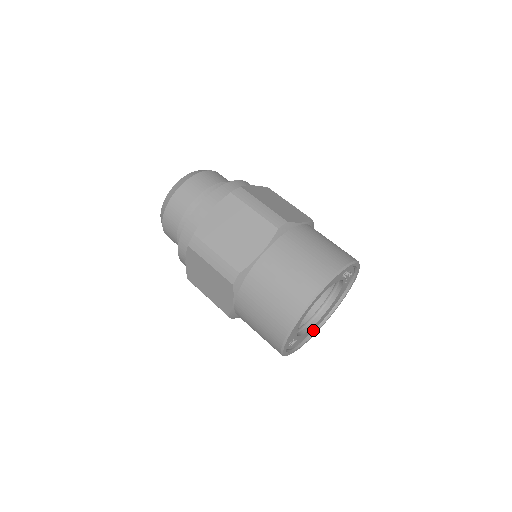
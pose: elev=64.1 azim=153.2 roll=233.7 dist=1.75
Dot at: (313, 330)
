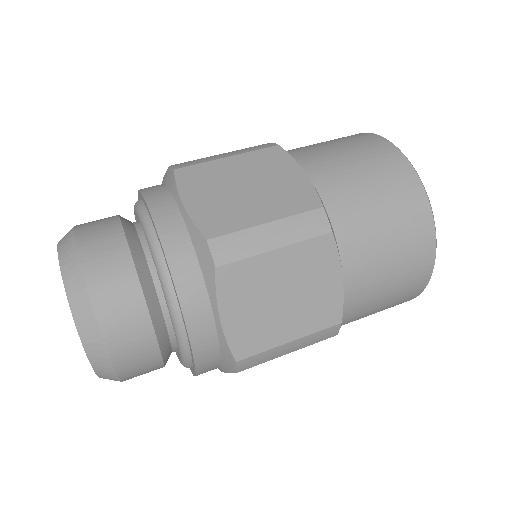
Dot at: occluded
